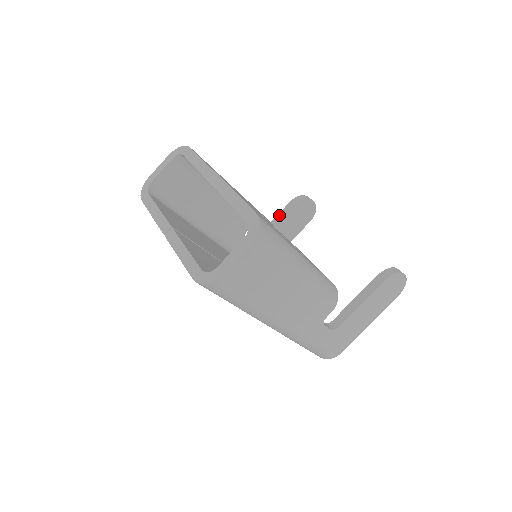
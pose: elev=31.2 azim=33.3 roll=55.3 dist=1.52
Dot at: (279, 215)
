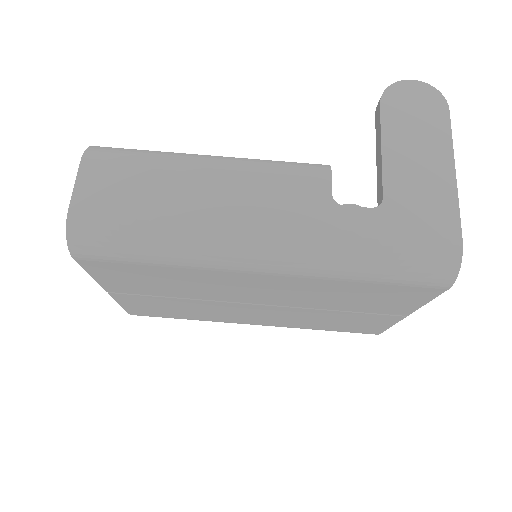
Dot at: occluded
